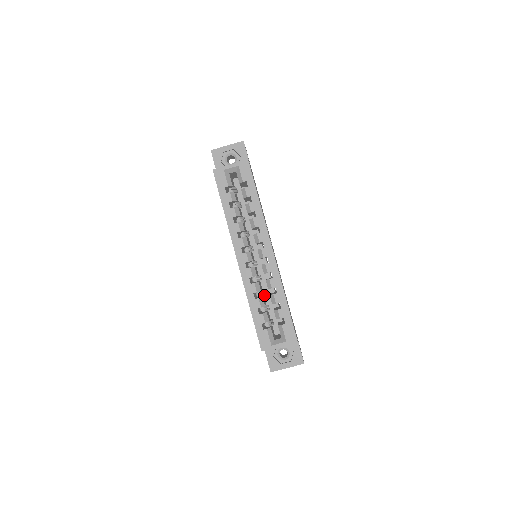
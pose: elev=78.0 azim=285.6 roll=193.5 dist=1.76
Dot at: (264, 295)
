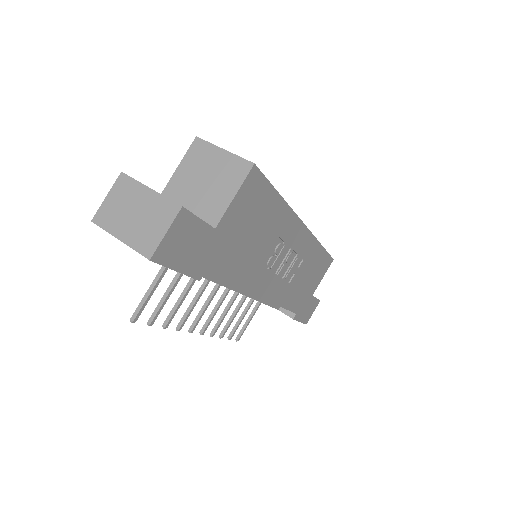
Dot at: occluded
